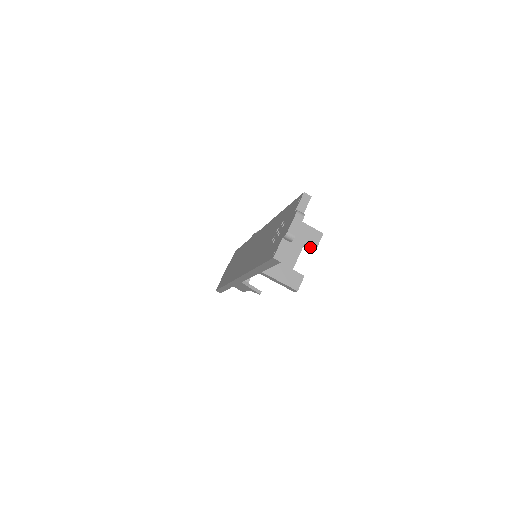
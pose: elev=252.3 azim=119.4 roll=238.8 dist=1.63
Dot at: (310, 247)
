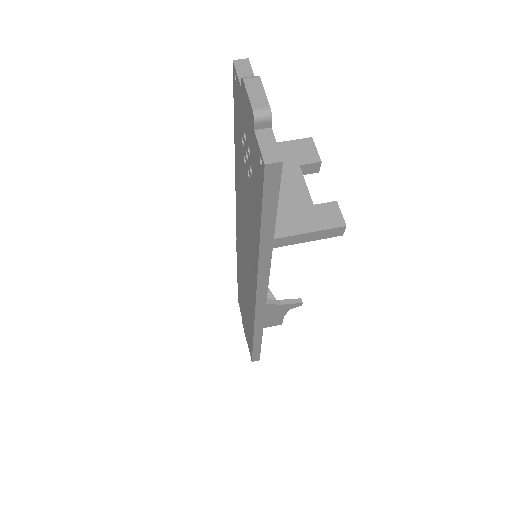
Dot at: (310, 163)
